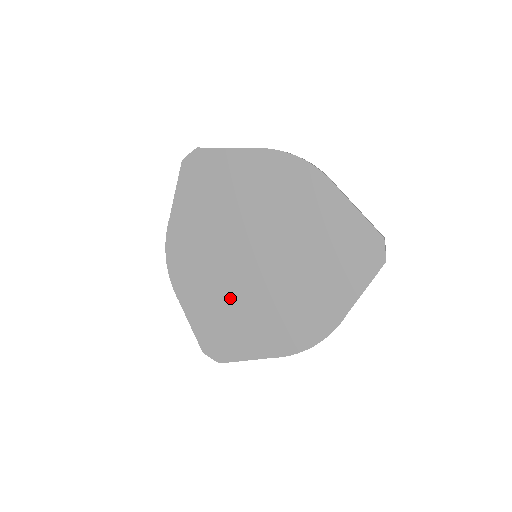
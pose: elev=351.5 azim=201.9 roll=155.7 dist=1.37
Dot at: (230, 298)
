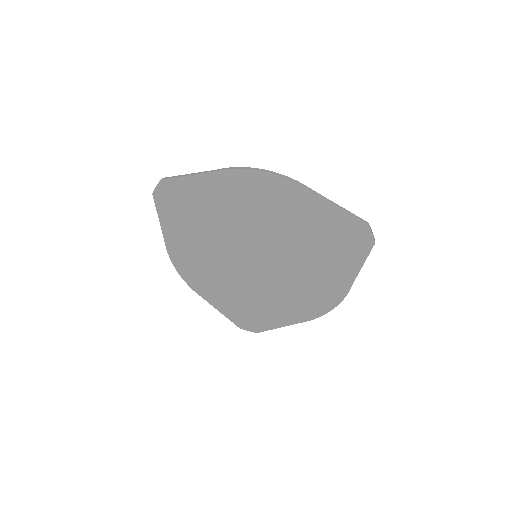
Dot at: (246, 290)
